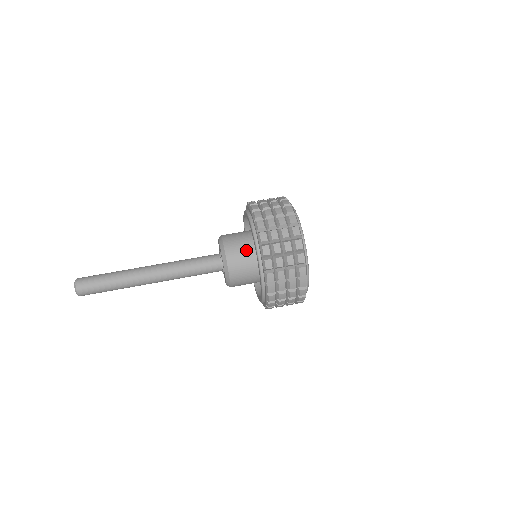
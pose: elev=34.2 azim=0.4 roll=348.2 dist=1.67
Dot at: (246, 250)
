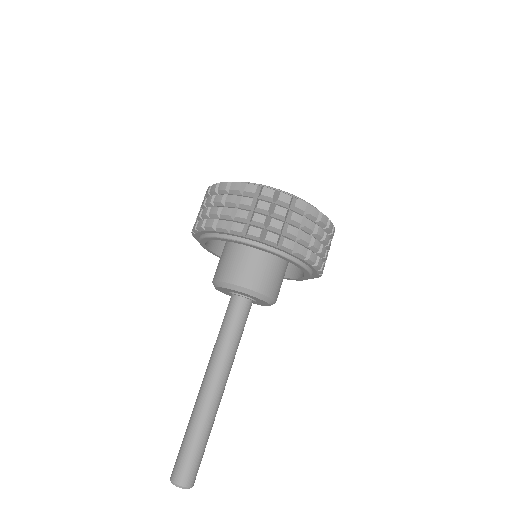
Dot at: (230, 257)
